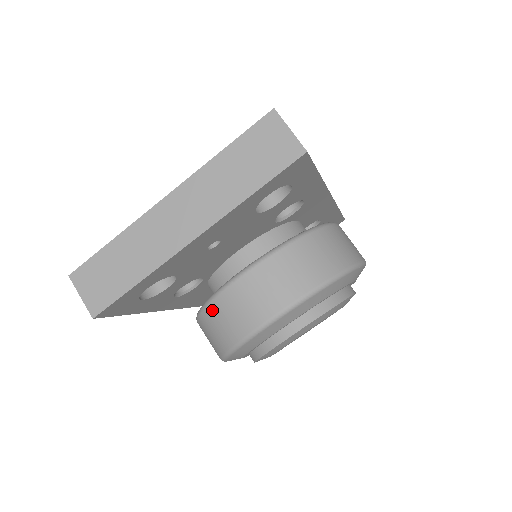
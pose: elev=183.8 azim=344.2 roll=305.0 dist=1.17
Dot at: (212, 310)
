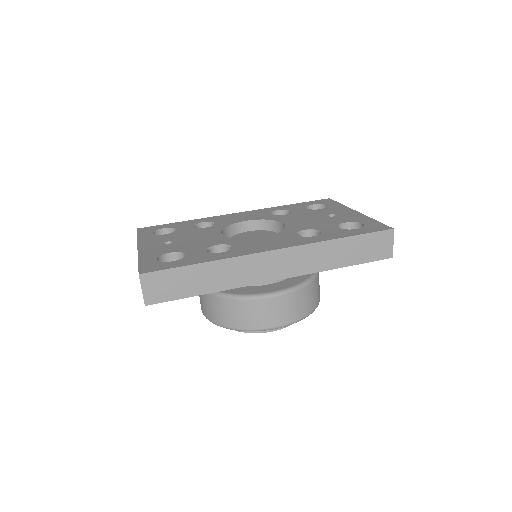
Dot at: occluded
